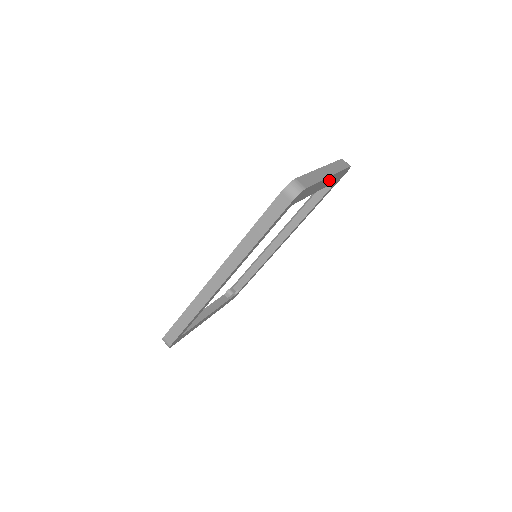
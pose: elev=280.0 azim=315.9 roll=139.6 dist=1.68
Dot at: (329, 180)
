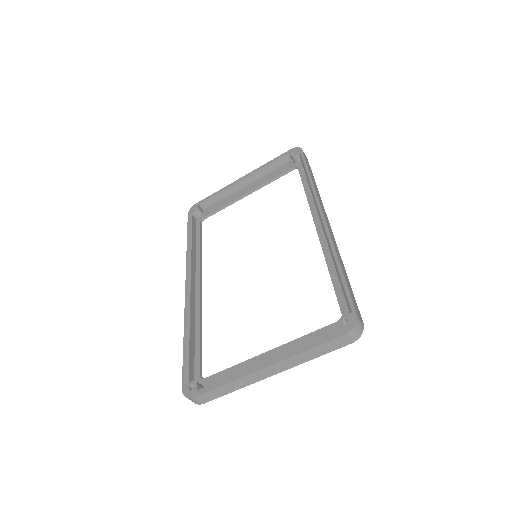
Dot at: occluded
